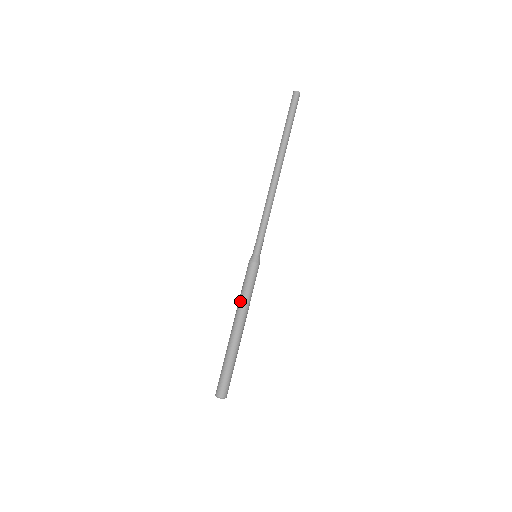
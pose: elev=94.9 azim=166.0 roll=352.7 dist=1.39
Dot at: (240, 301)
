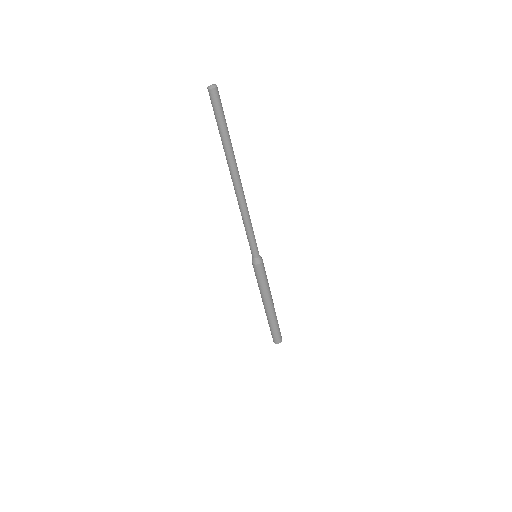
Dot at: (261, 291)
